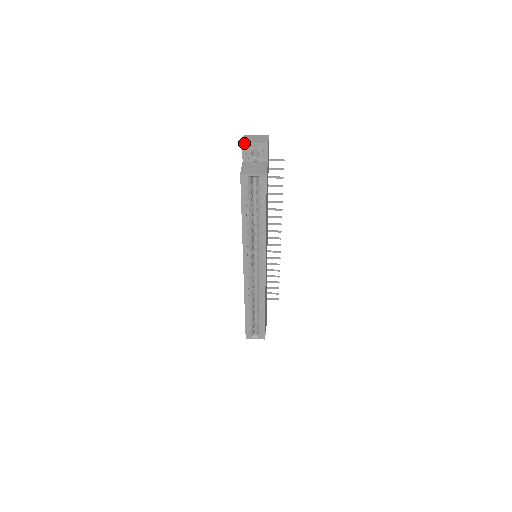
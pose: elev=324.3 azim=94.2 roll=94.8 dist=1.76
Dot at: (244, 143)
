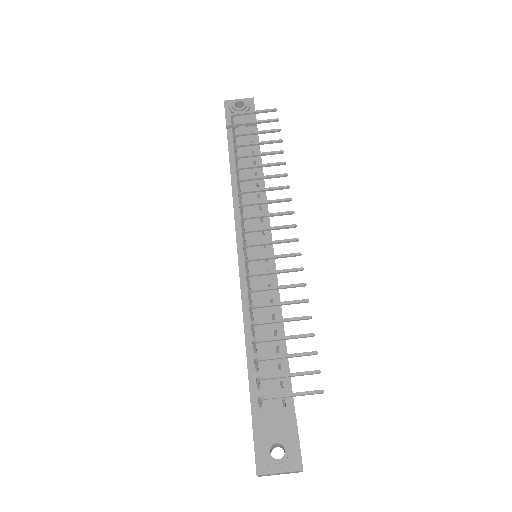
Dot at: (261, 476)
